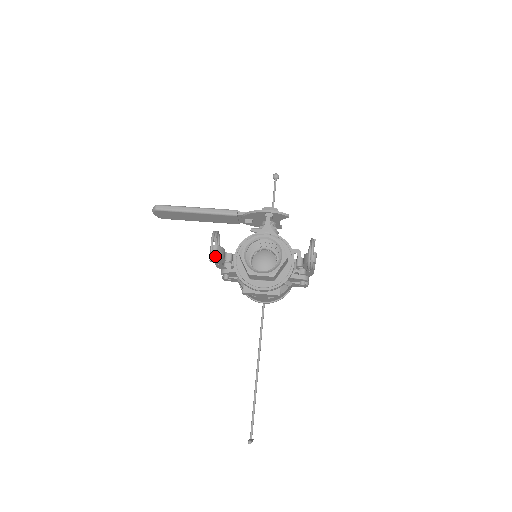
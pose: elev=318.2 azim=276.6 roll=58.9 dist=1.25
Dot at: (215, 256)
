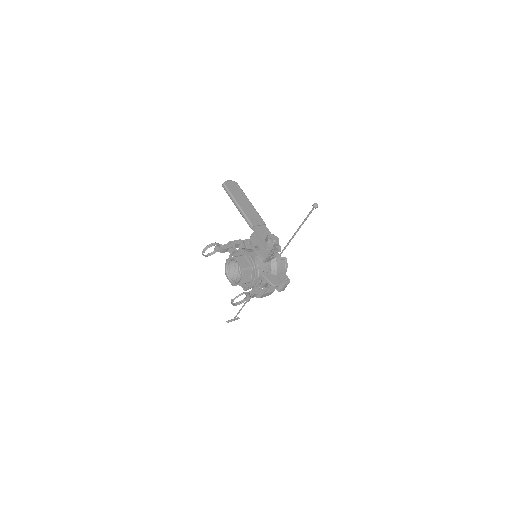
Dot at: (215, 251)
